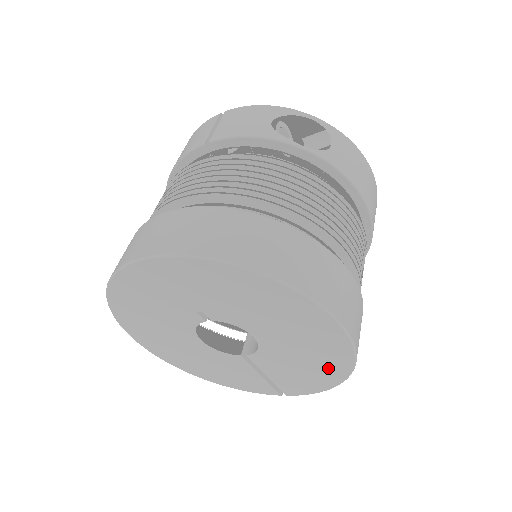
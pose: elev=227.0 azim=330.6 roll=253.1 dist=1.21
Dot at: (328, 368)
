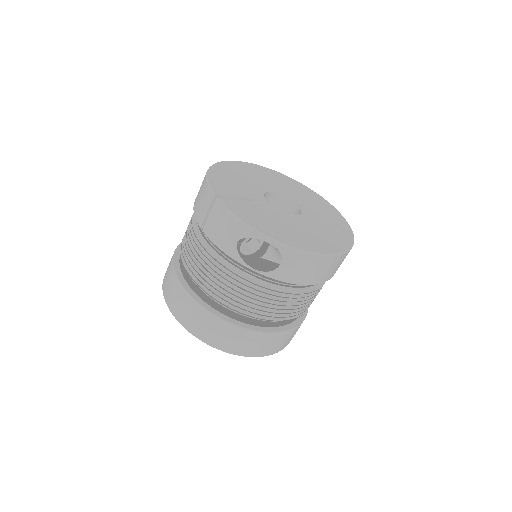
Dot at: occluded
